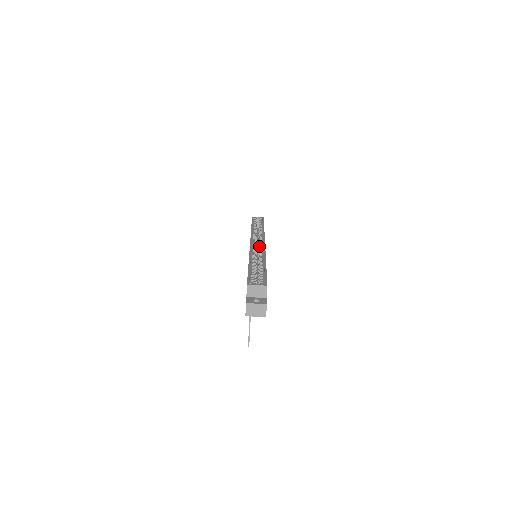
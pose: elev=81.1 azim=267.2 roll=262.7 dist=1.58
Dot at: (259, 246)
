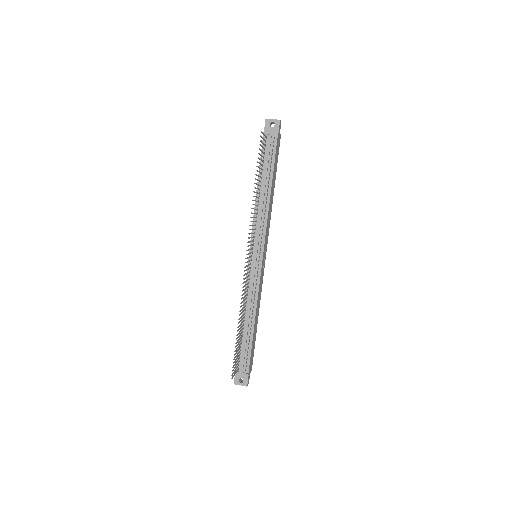
Dot at: occluded
